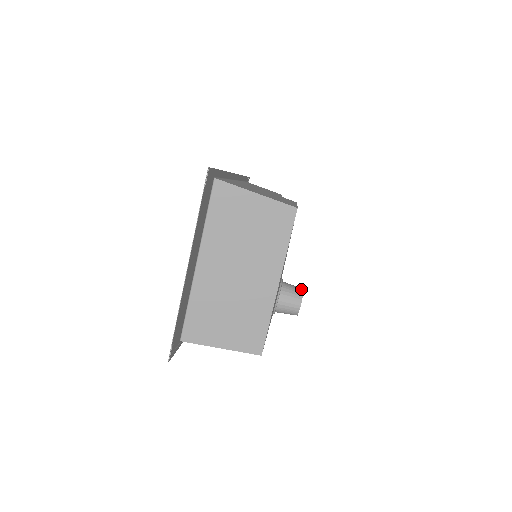
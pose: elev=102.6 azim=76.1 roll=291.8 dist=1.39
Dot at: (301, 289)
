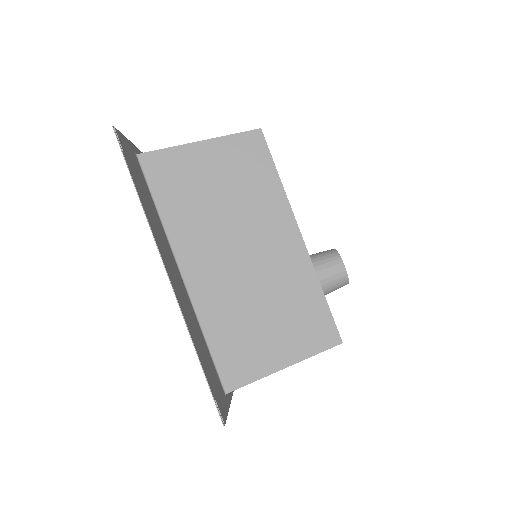
Dot at: (331, 249)
